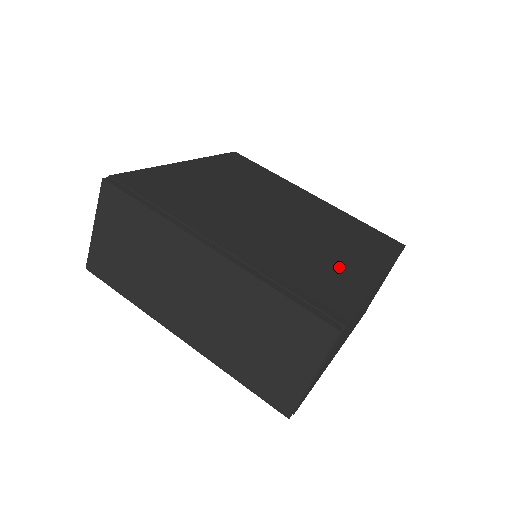
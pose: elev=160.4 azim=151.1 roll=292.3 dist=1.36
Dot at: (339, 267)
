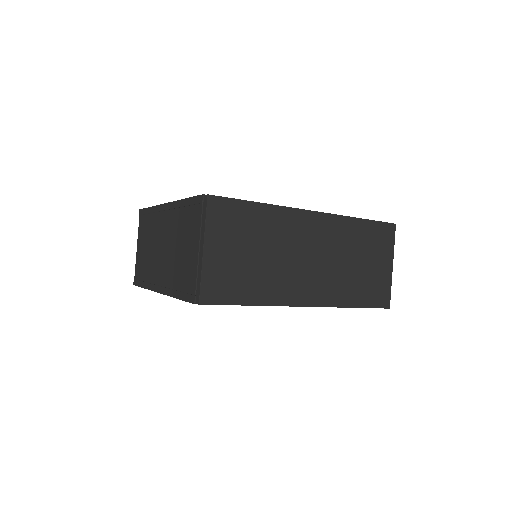
Dot at: occluded
